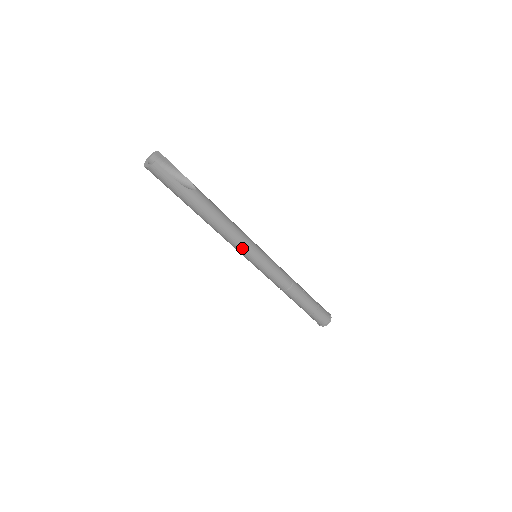
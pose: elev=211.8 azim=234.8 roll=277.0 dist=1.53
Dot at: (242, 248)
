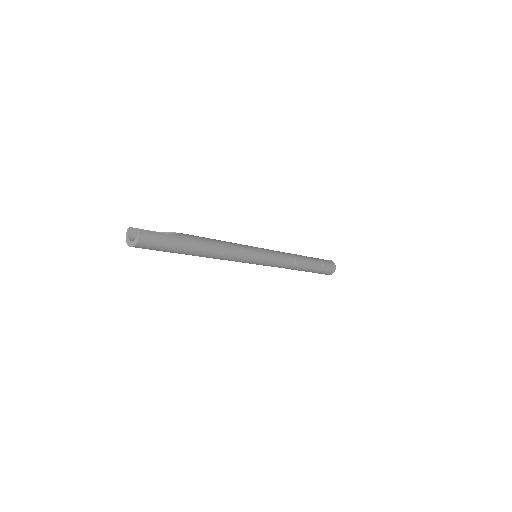
Dot at: (246, 253)
